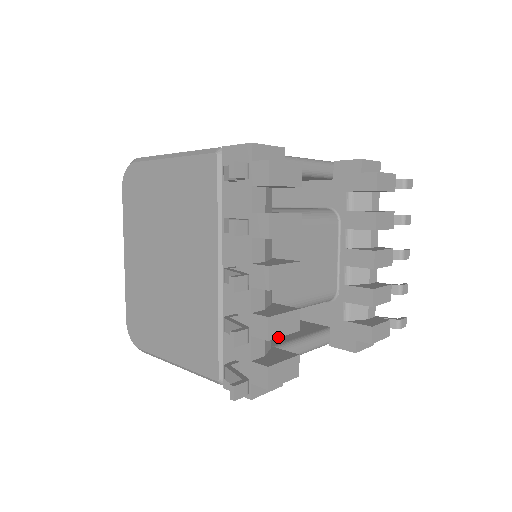
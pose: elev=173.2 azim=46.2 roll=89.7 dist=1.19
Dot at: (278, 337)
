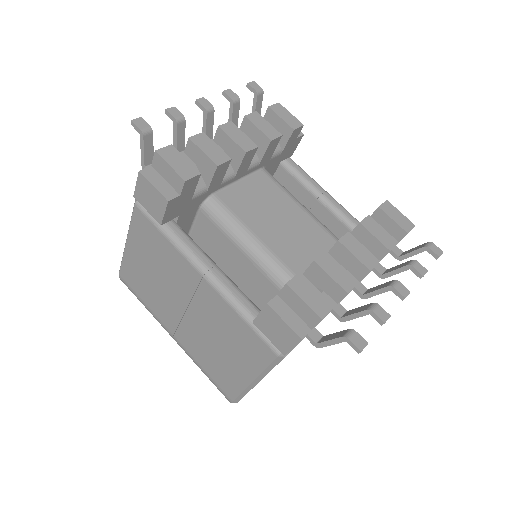
Dot at: (197, 146)
